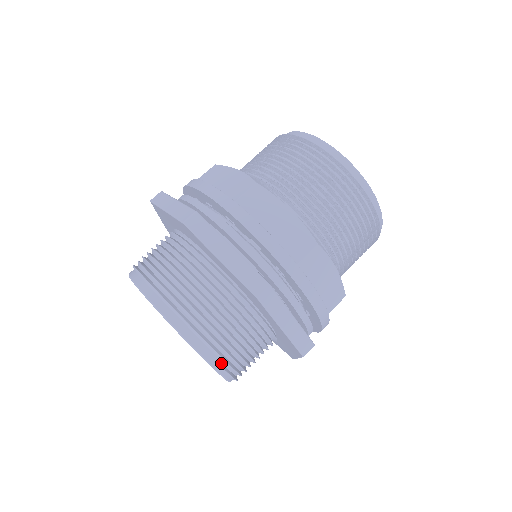
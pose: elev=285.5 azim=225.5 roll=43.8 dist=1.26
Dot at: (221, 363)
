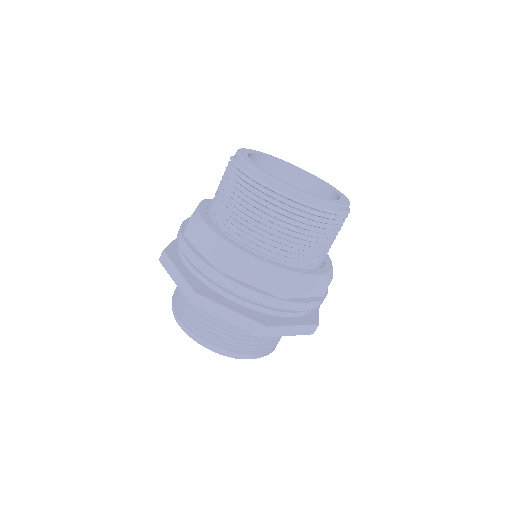
Dot at: (259, 354)
